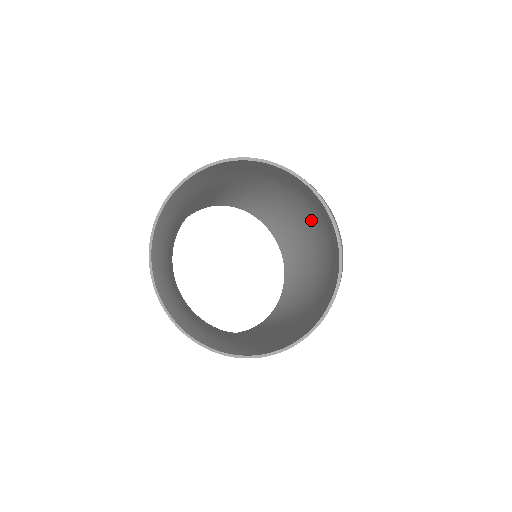
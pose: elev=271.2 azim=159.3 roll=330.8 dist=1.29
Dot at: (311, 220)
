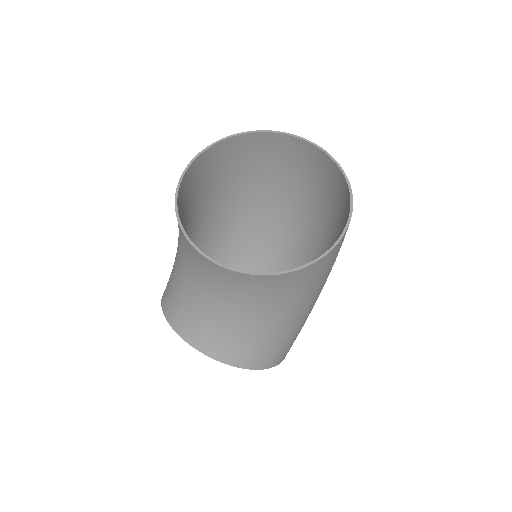
Dot at: (276, 230)
